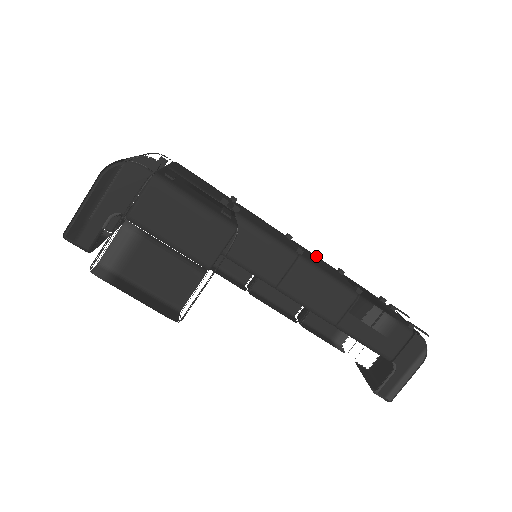
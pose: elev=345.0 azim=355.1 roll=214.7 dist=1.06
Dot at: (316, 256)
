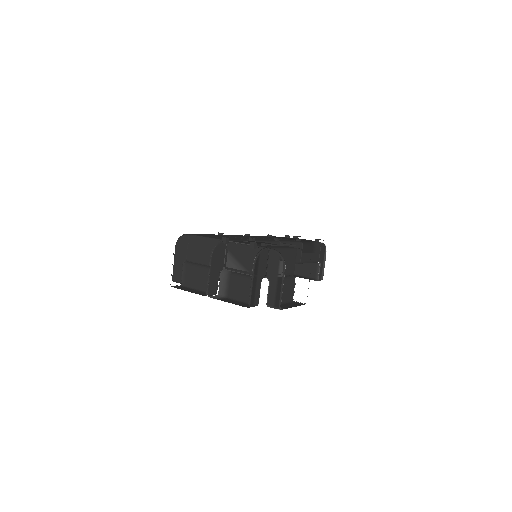
Dot at: occluded
